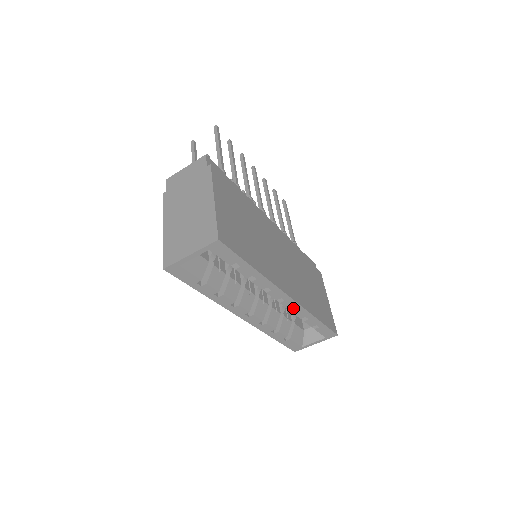
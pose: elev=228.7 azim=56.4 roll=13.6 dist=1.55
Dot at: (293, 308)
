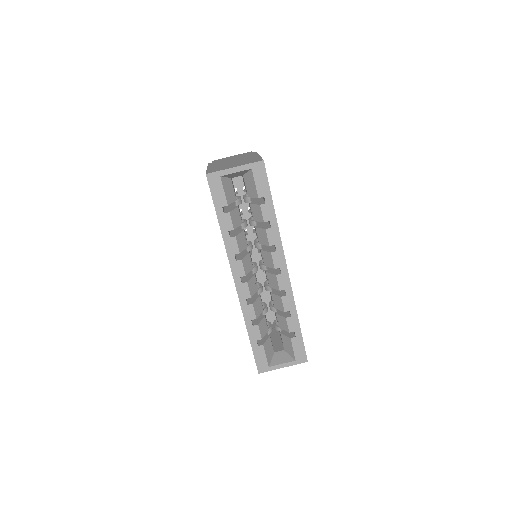
Dot at: (282, 294)
